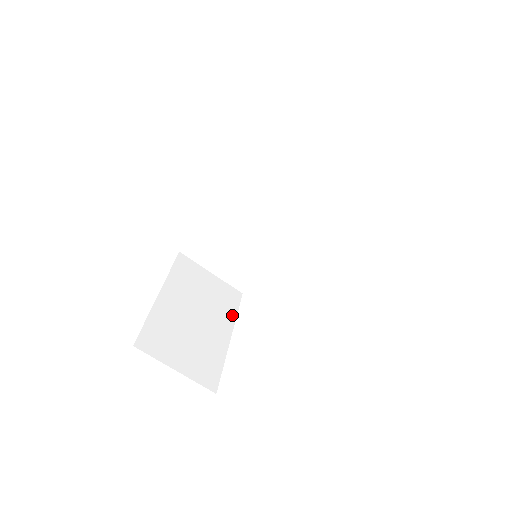
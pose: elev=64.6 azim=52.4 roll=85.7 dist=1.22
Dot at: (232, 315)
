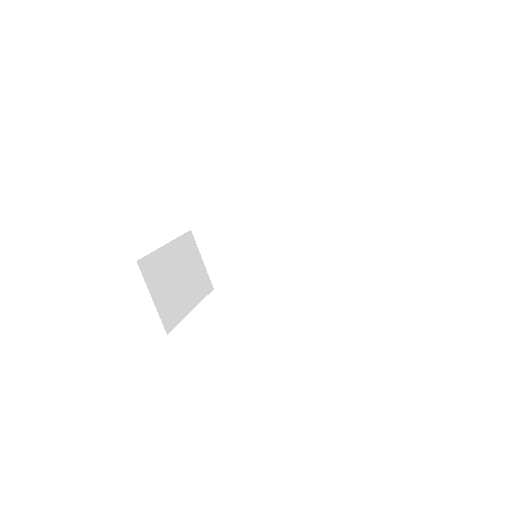
Dot at: (201, 296)
